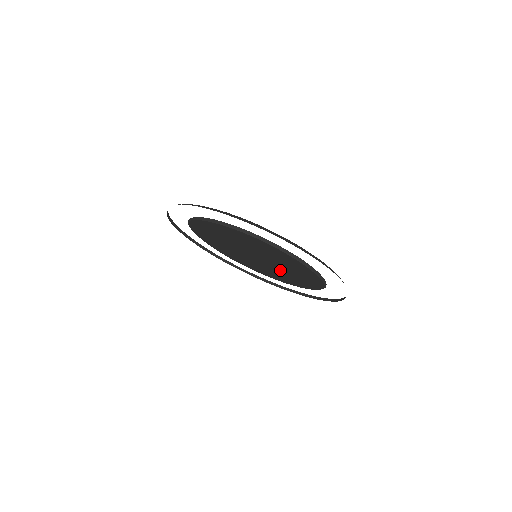
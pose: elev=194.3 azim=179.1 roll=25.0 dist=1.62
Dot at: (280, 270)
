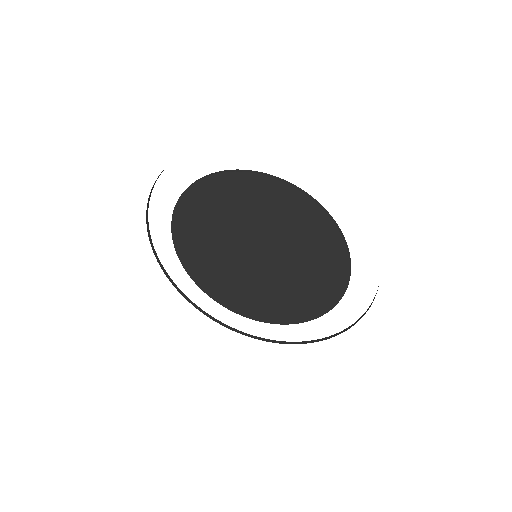
Dot at: (293, 269)
